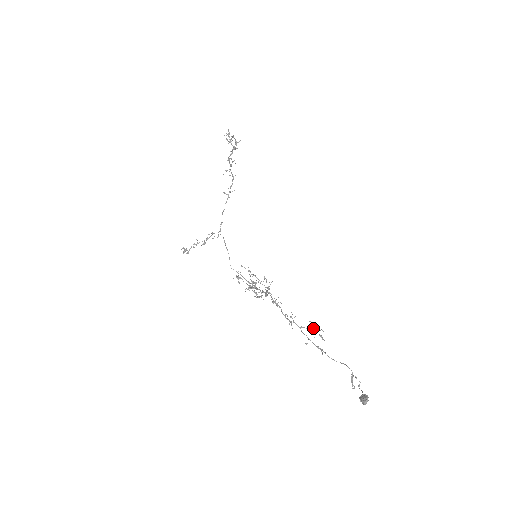
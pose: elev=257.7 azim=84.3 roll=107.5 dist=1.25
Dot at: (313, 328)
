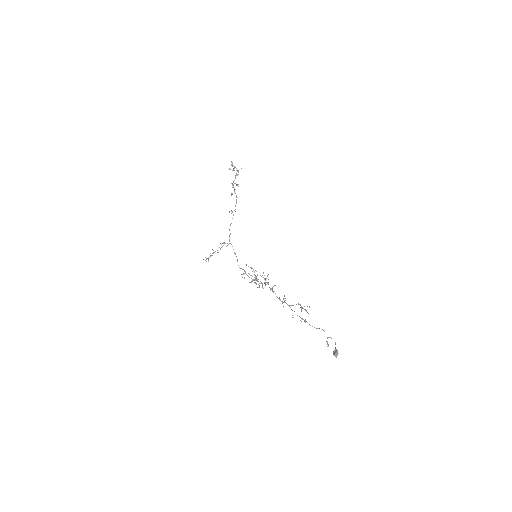
Dot at: (300, 305)
